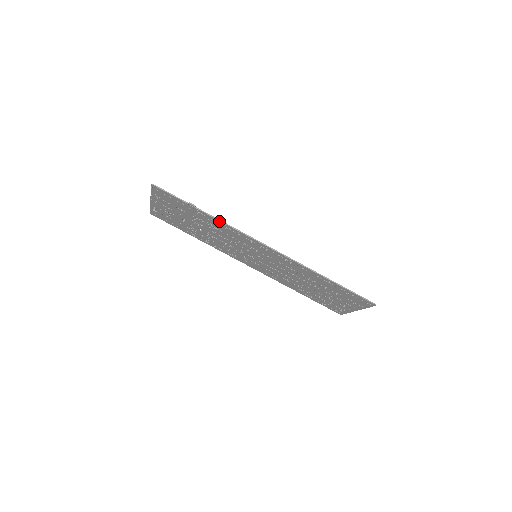
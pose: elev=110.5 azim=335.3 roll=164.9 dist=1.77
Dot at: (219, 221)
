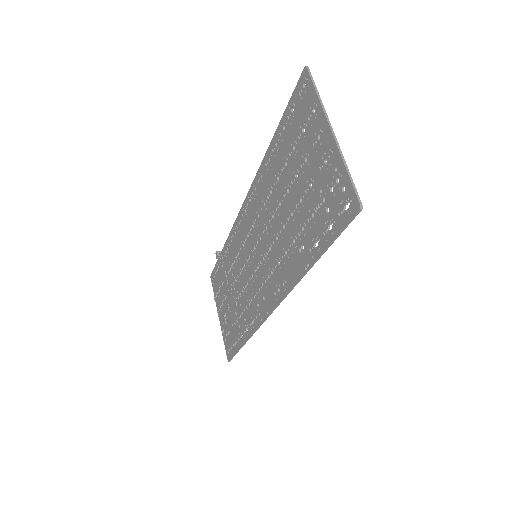
Dot at: (227, 241)
